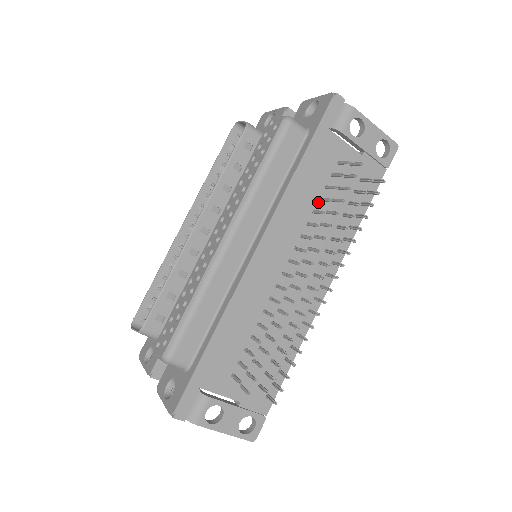
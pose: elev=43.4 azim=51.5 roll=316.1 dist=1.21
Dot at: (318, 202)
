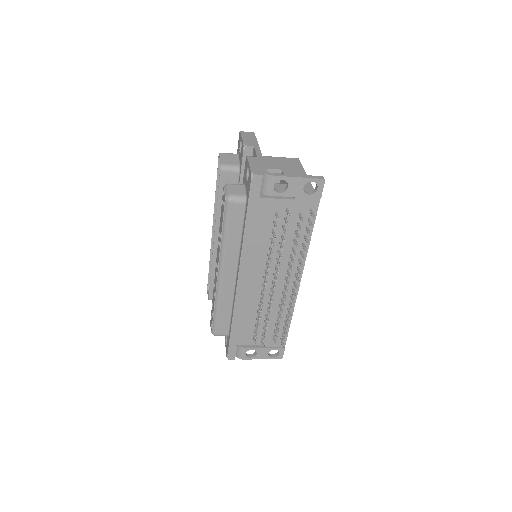
Dot at: (270, 241)
